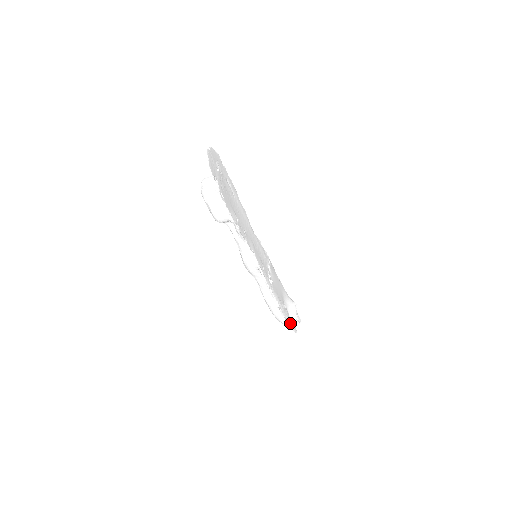
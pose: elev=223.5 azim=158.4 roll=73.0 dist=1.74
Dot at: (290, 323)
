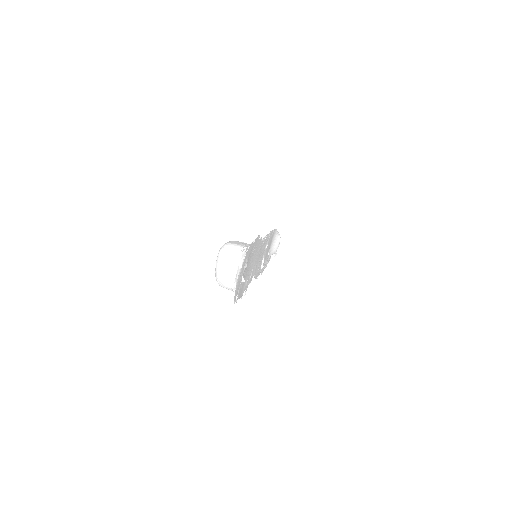
Dot at: occluded
